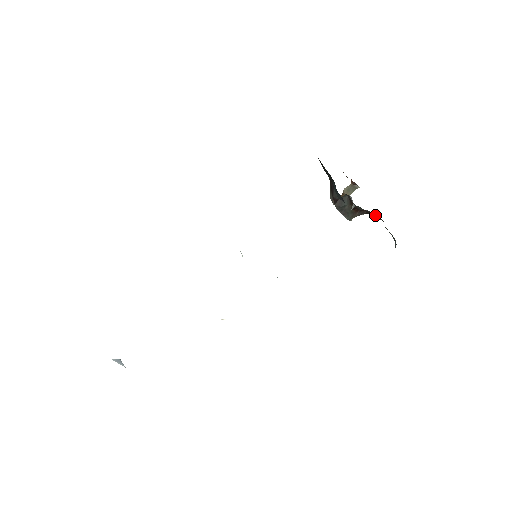
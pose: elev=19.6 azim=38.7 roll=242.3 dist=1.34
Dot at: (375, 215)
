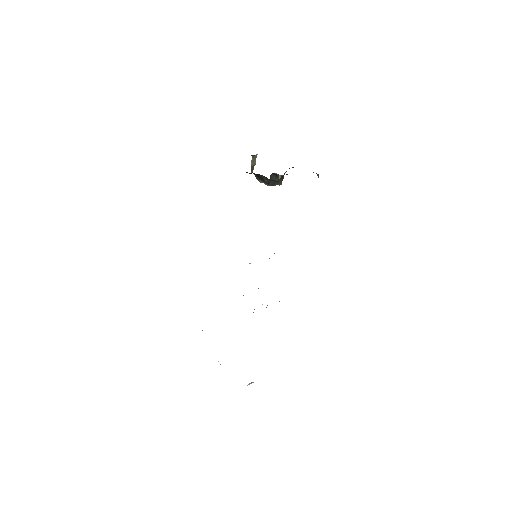
Dot at: occluded
